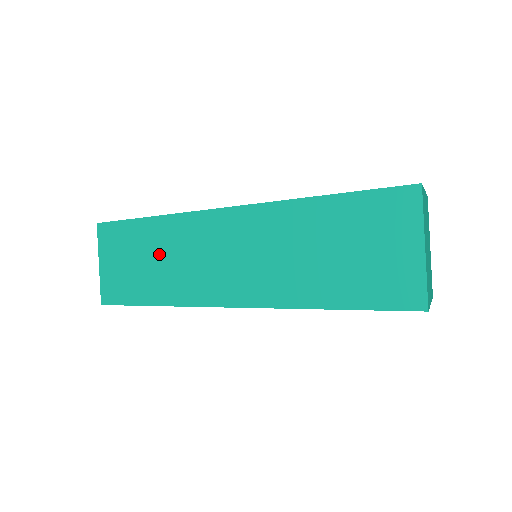
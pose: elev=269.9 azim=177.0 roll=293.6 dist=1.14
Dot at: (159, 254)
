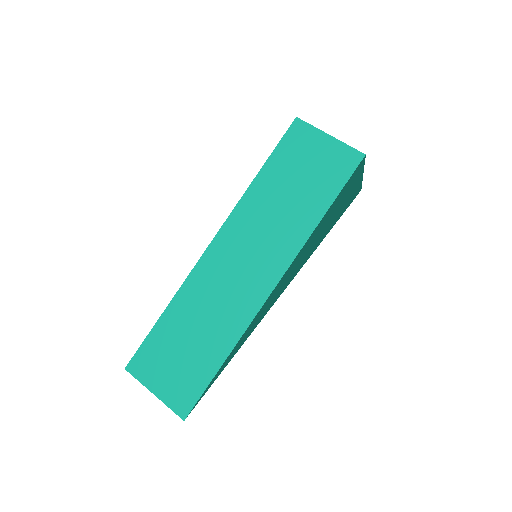
Dot at: (195, 322)
